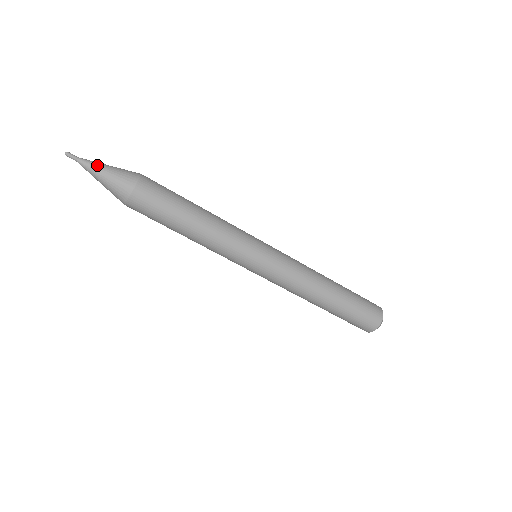
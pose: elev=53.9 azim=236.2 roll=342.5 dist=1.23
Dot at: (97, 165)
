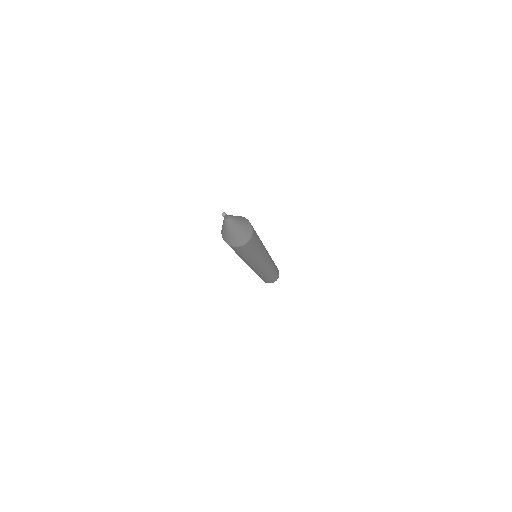
Dot at: (236, 225)
